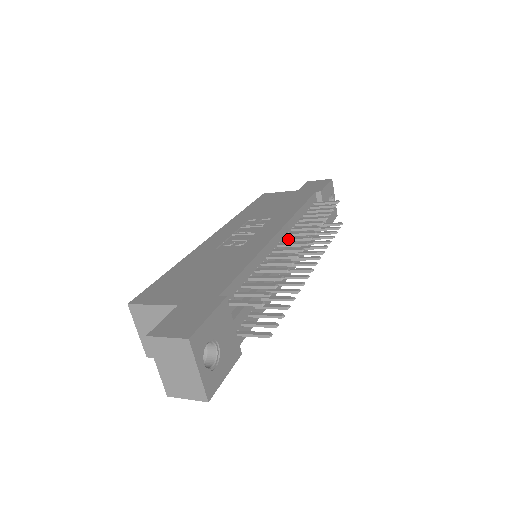
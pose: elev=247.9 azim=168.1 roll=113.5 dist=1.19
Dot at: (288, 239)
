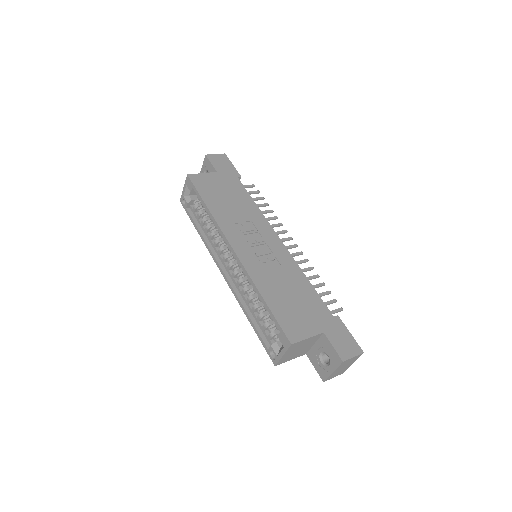
Dot at: occluded
